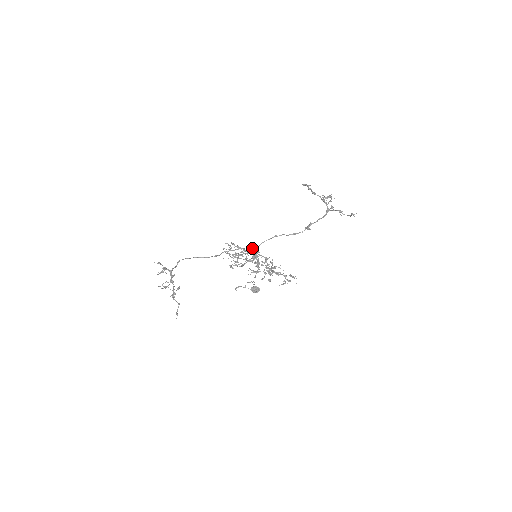
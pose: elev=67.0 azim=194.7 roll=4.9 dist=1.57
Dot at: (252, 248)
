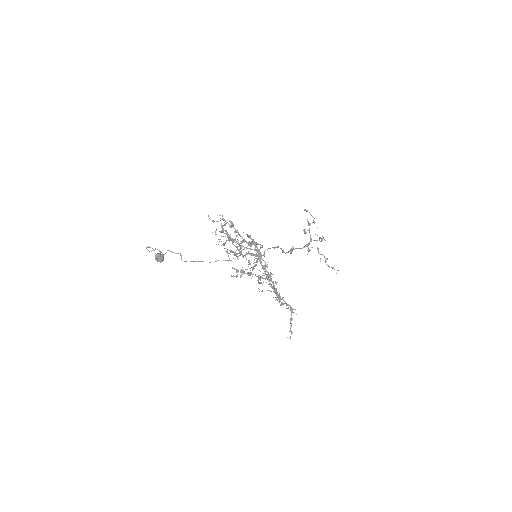
Dot at: occluded
